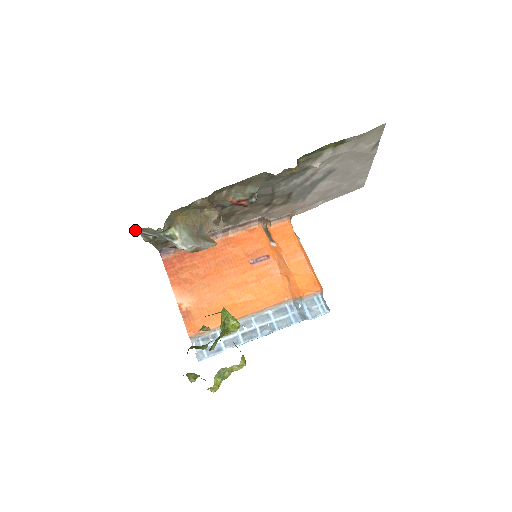
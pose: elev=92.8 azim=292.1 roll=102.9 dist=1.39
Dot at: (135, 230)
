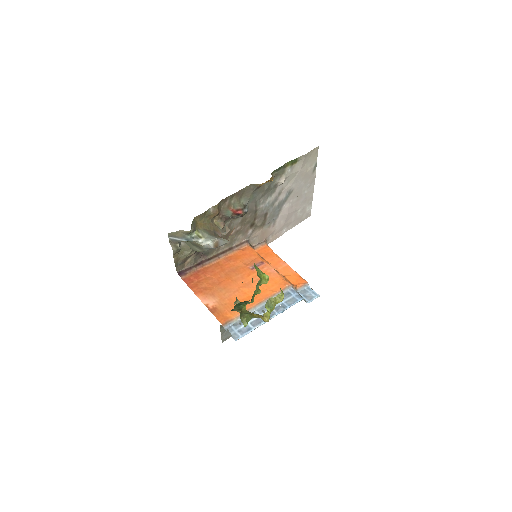
Dot at: (168, 237)
